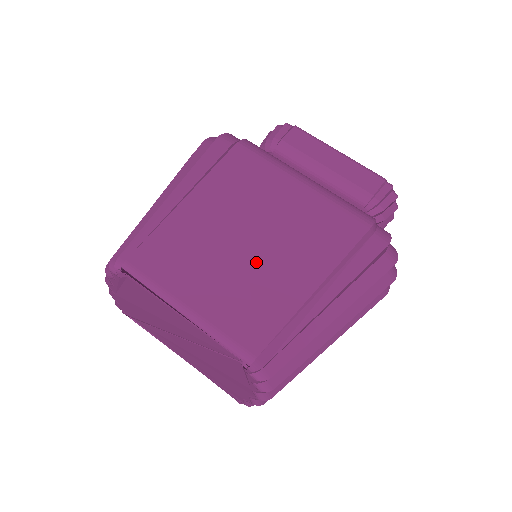
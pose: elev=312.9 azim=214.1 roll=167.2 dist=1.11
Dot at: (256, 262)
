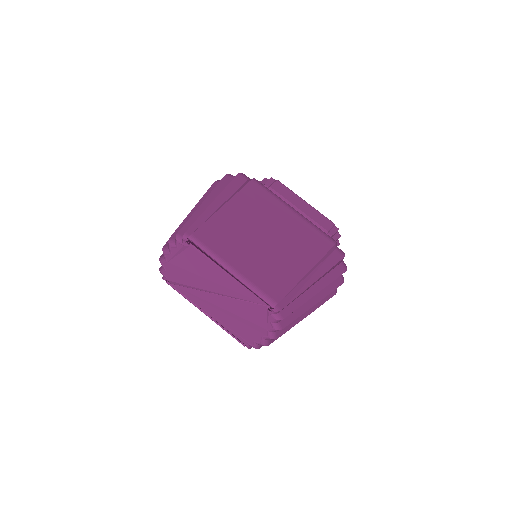
Dot at: (272, 250)
